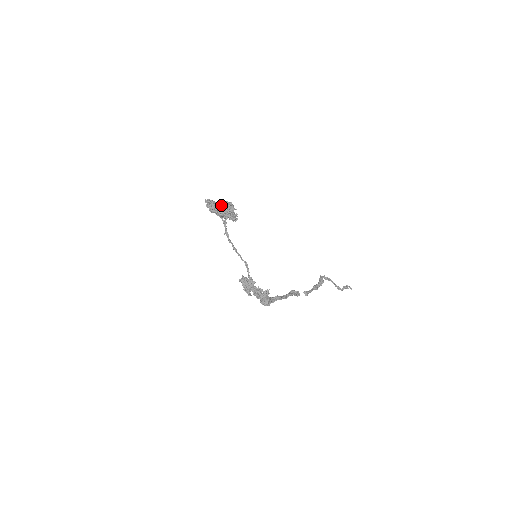
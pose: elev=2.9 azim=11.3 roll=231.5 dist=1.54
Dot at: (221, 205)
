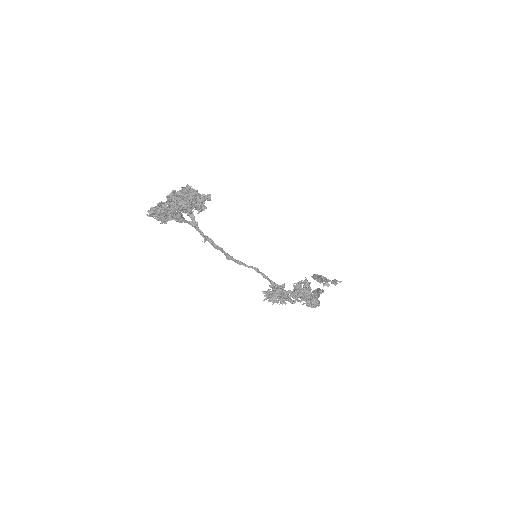
Dot at: (175, 196)
